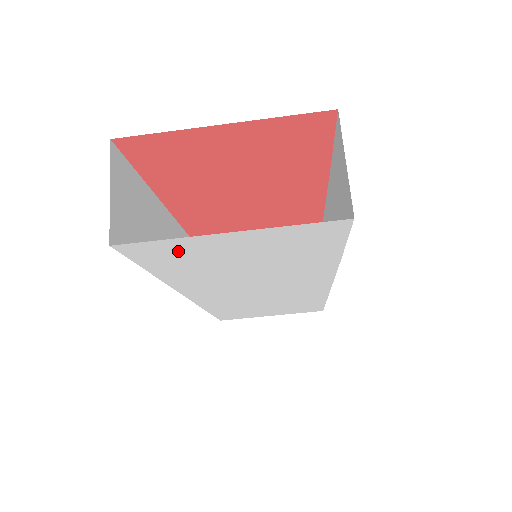
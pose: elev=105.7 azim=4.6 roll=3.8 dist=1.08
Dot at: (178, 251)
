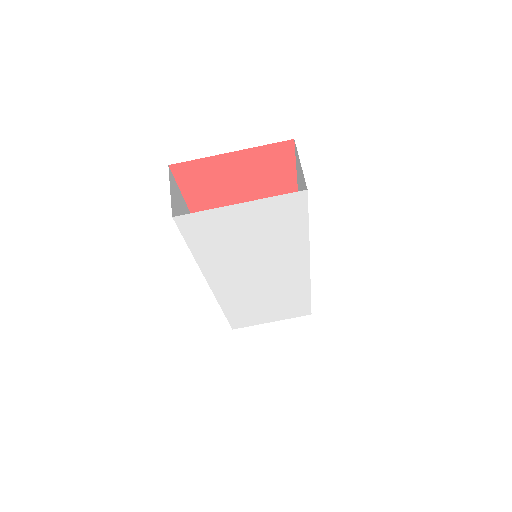
Dot at: (210, 224)
